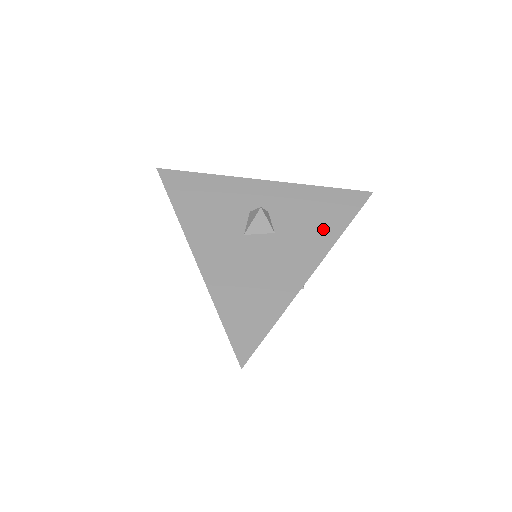
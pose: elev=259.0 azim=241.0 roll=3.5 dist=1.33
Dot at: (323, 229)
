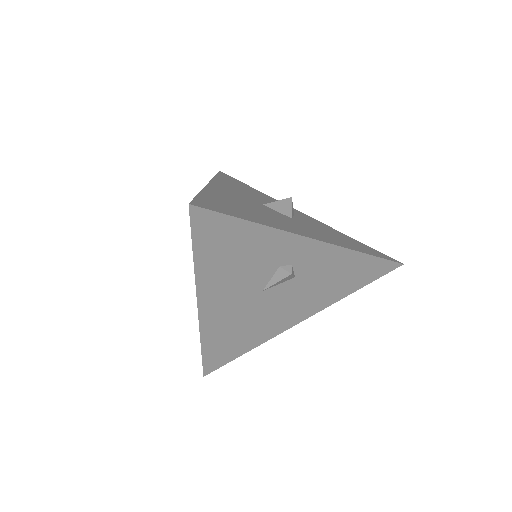
Dot at: (341, 241)
